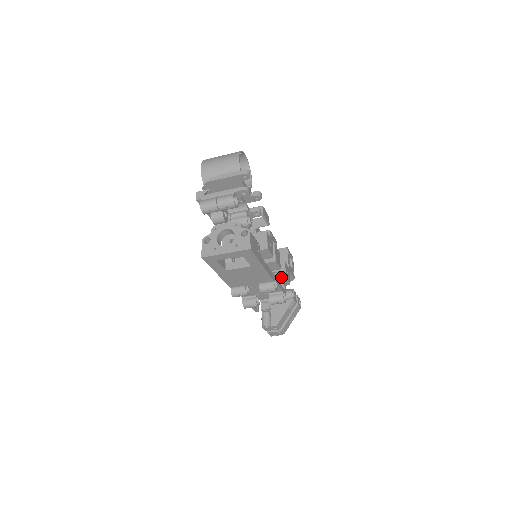
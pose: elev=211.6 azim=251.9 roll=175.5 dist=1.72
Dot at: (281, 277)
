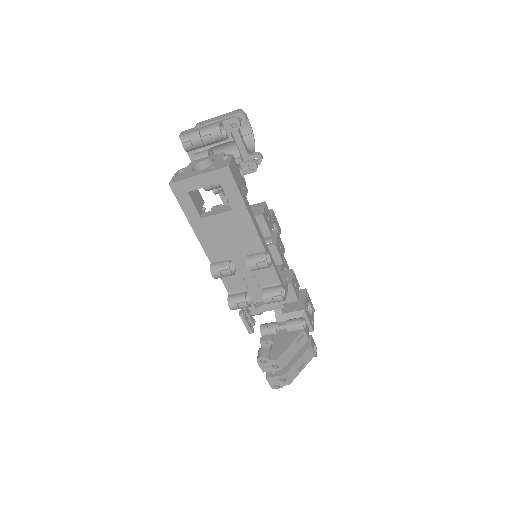
Dot at: occluded
